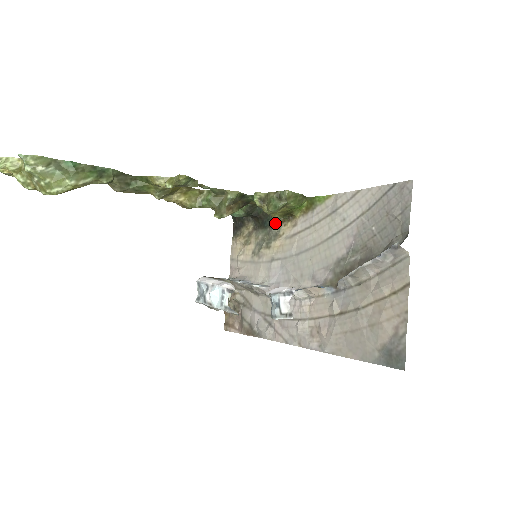
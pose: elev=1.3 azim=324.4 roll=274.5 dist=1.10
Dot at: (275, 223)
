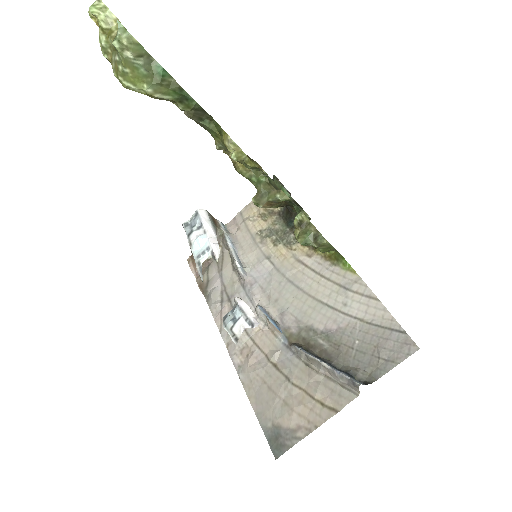
Dot at: occluded
